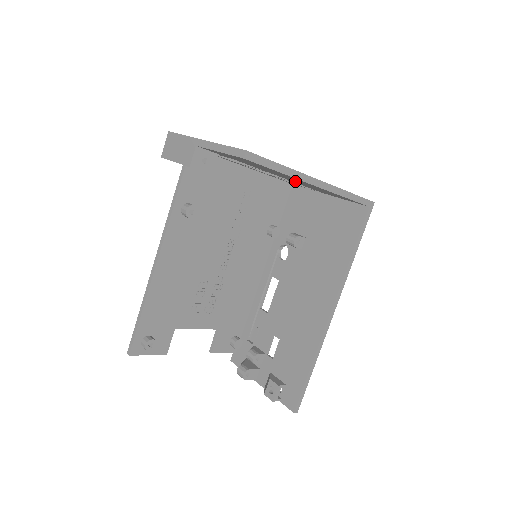
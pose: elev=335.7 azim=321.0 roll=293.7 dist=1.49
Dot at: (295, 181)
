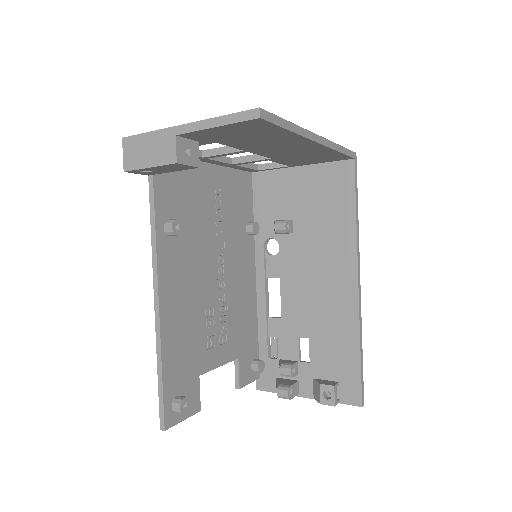
Dot at: (279, 153)
